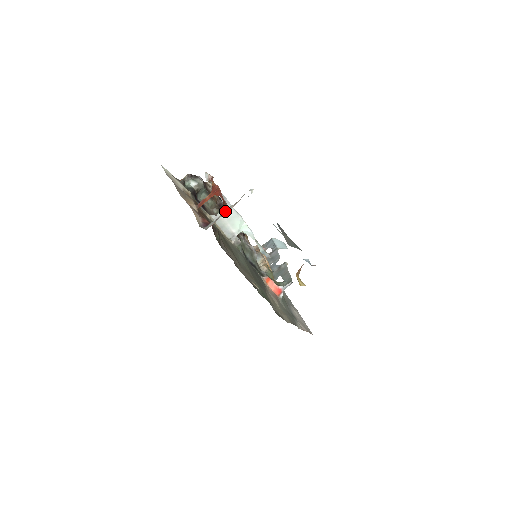
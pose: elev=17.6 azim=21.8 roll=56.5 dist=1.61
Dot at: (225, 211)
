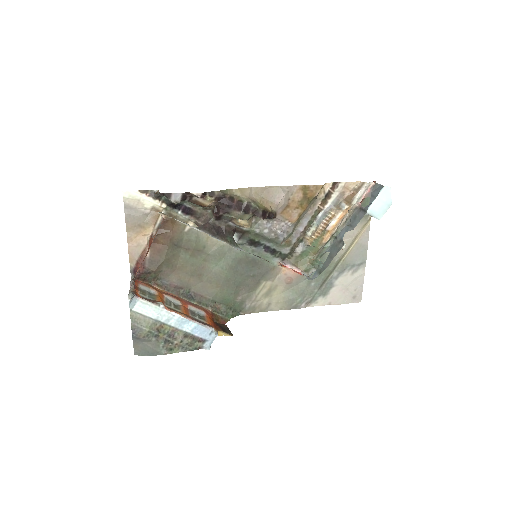
Dot at: (132, 283)
